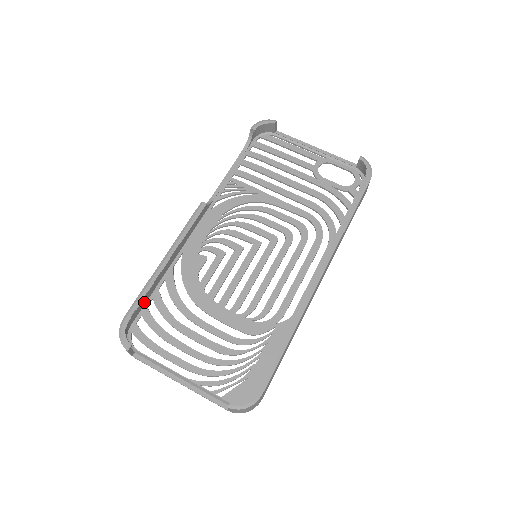
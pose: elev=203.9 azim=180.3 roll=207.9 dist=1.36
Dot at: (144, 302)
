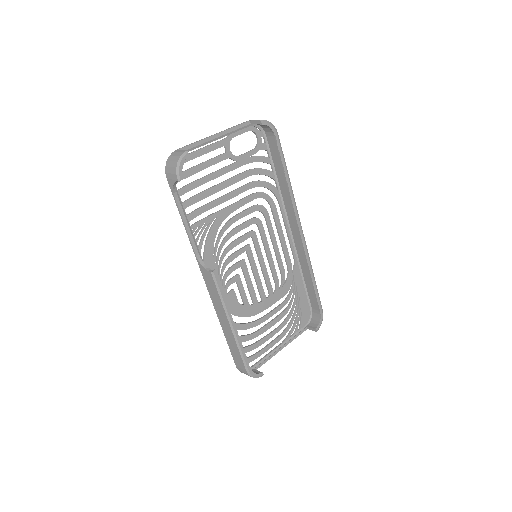
Dot at: occluded
